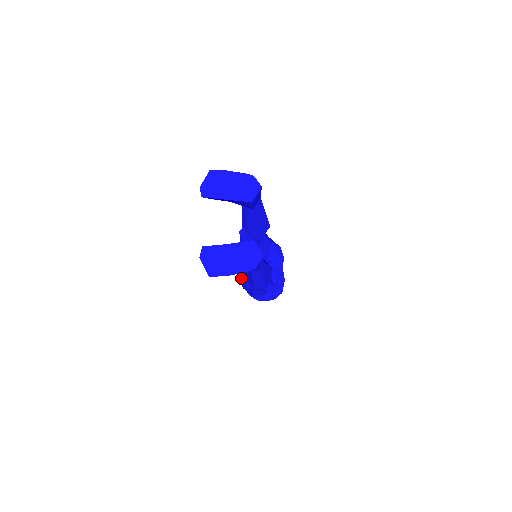
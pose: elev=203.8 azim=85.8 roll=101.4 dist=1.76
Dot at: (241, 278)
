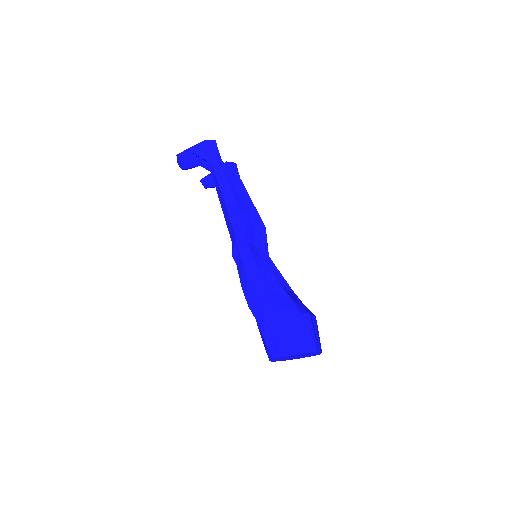
Dot at: (233, 255)
